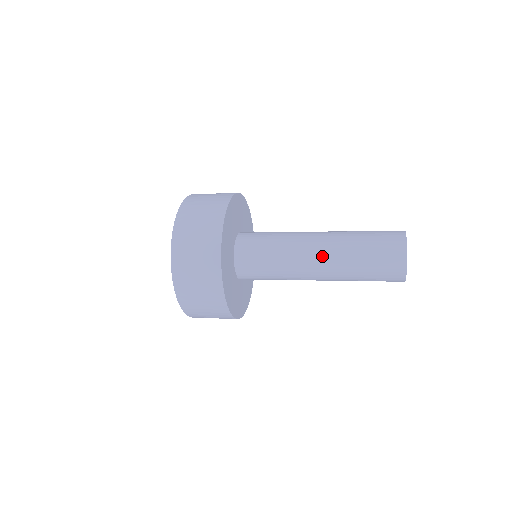
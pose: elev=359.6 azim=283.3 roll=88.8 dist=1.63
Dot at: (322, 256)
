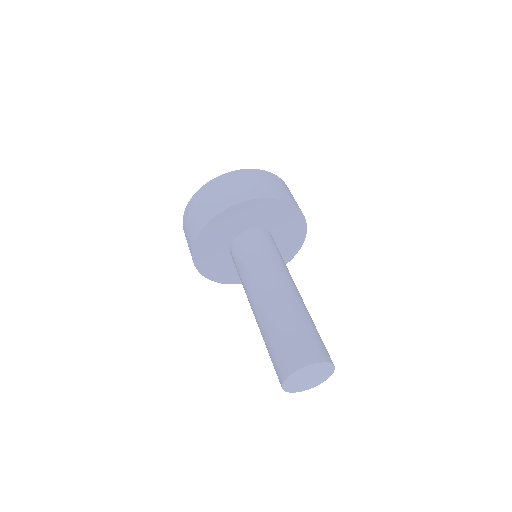
Dot at: (264, 300)
